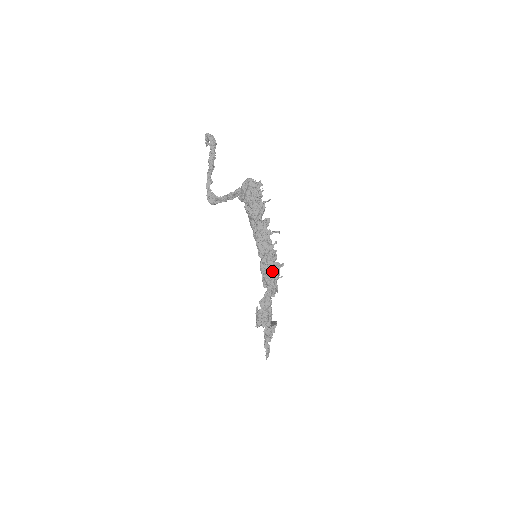
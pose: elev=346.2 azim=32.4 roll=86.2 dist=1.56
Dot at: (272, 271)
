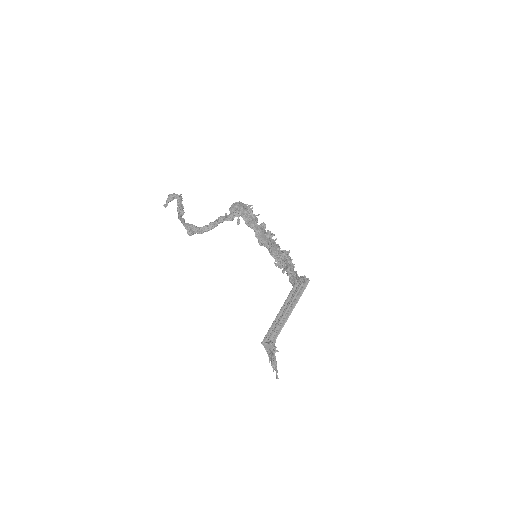
Dot at: (282, 256)
